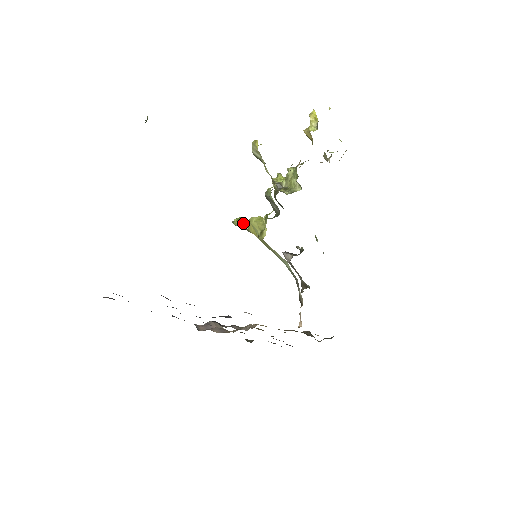
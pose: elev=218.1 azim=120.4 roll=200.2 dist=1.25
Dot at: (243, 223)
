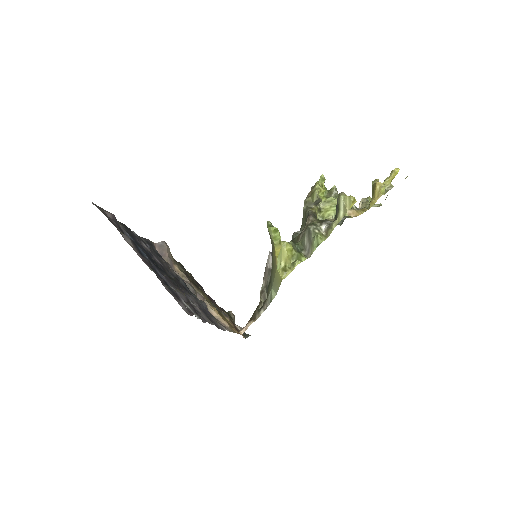
Dot at: (276, 237)
